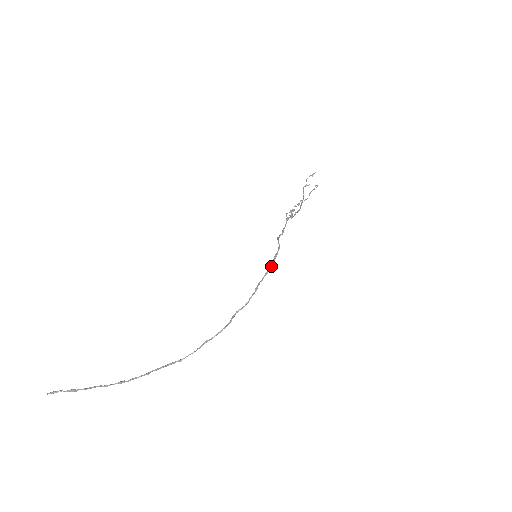
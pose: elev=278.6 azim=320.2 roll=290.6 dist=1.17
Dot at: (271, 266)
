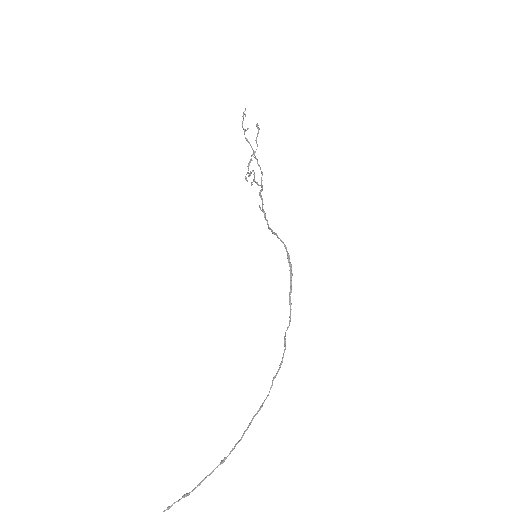
Dot at: (291, 273)
